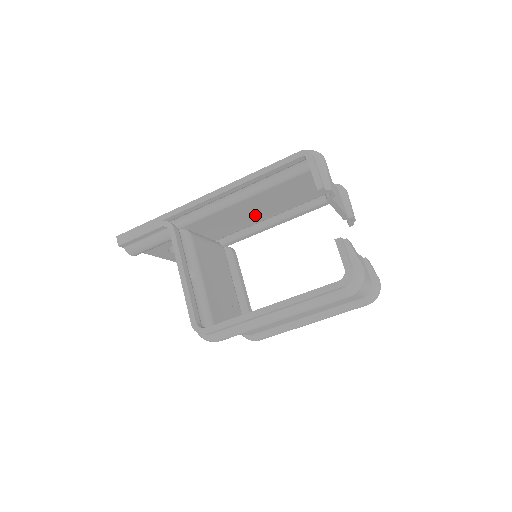
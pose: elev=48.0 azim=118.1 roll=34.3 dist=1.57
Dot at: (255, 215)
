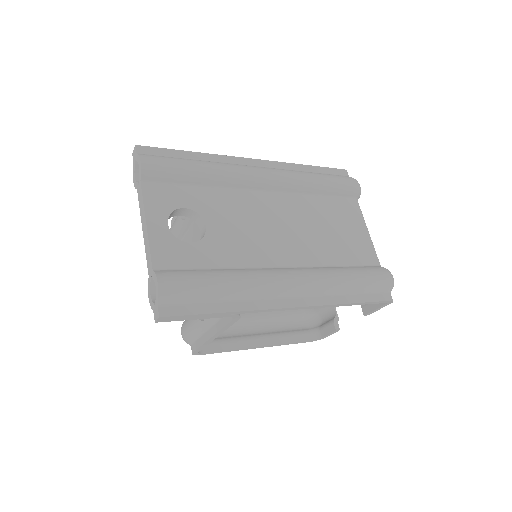
Dot at: occluded
